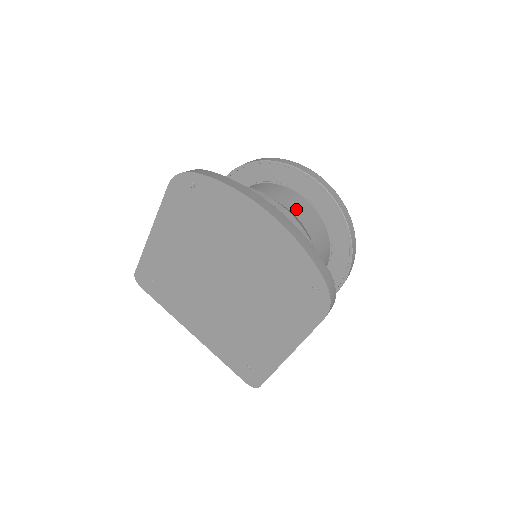
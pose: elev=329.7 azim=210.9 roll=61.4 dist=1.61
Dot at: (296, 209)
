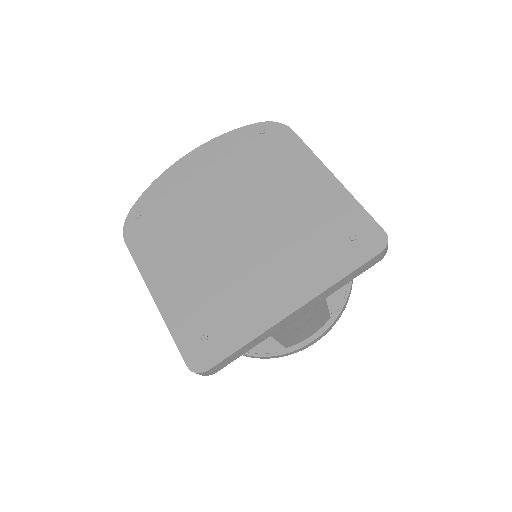
Dot at: occluded
